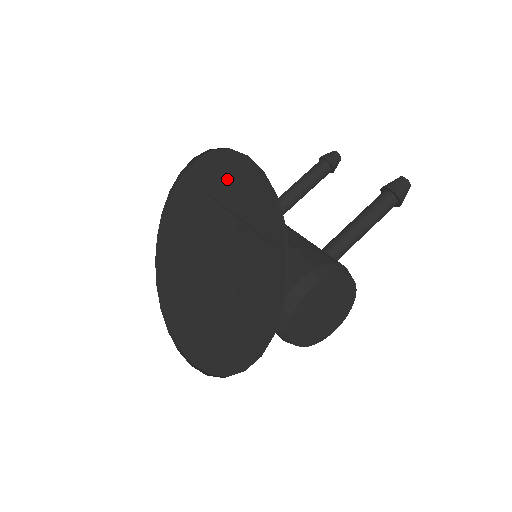
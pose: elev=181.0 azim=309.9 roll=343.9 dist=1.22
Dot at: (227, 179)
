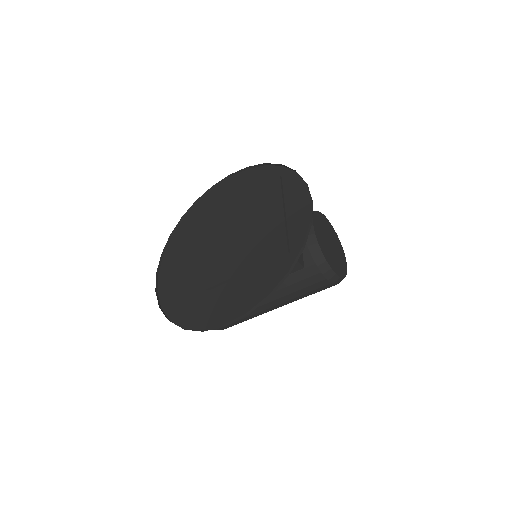
Dot at: (219, 198)
